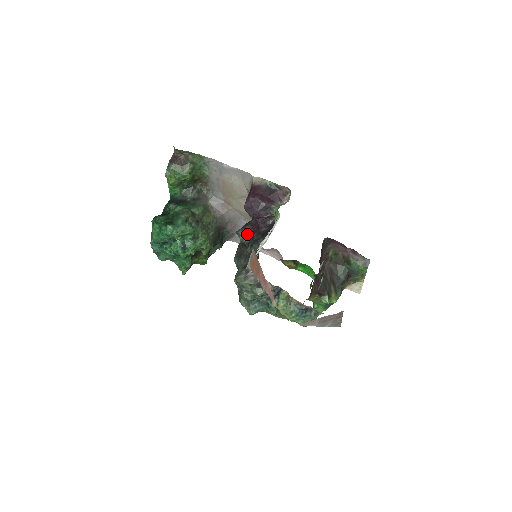
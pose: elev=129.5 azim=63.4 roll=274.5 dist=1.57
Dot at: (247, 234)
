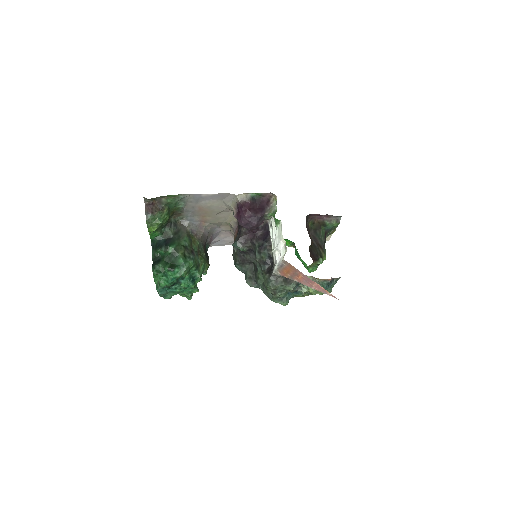
Dot at: (245, 243)
